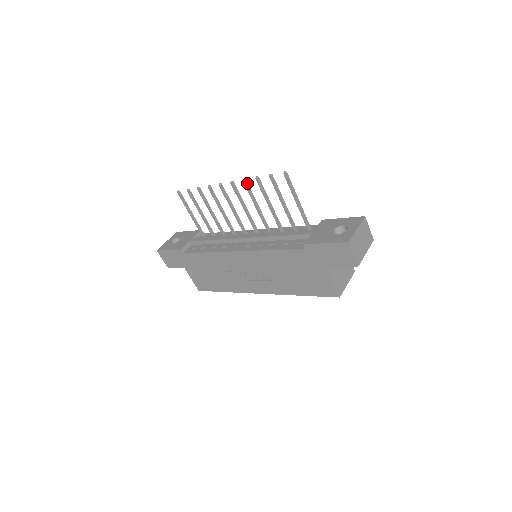
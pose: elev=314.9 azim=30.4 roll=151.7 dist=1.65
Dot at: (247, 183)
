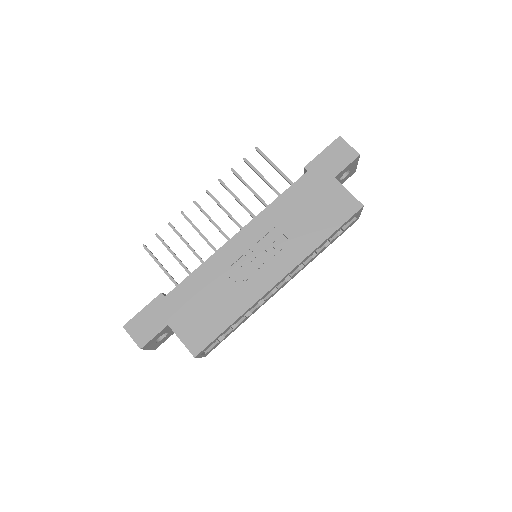
Dot at: (223, 183)
